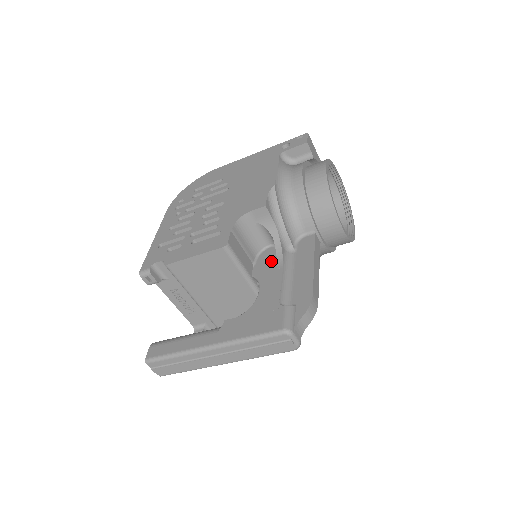
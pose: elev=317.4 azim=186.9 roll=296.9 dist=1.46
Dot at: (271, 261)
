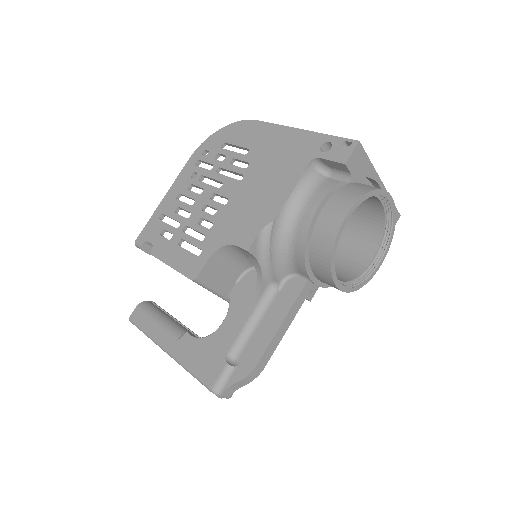
Dot at: (250, 291)
